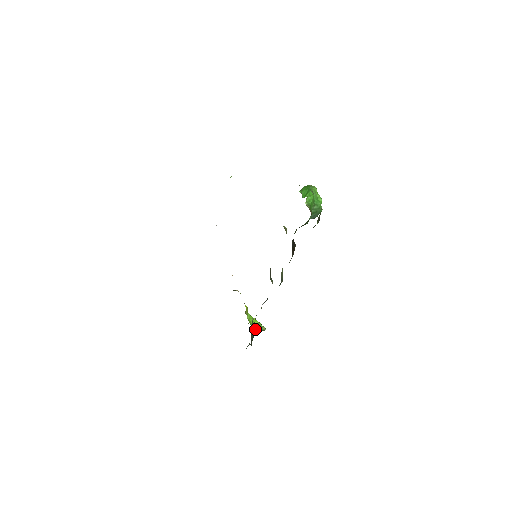
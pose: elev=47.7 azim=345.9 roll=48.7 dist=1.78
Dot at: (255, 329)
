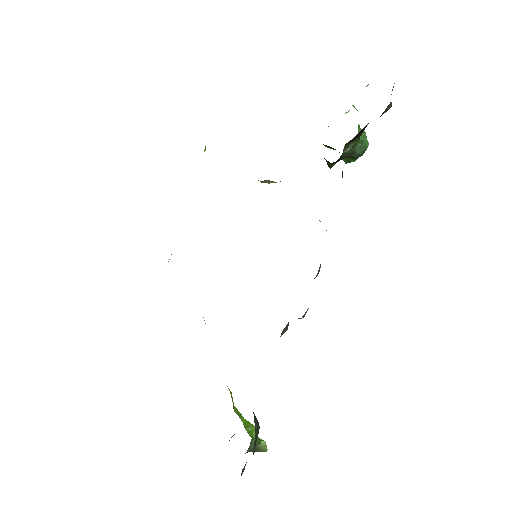
Dot at: occluded
